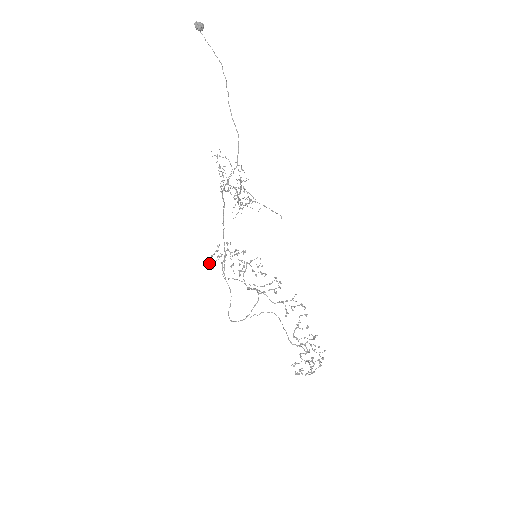
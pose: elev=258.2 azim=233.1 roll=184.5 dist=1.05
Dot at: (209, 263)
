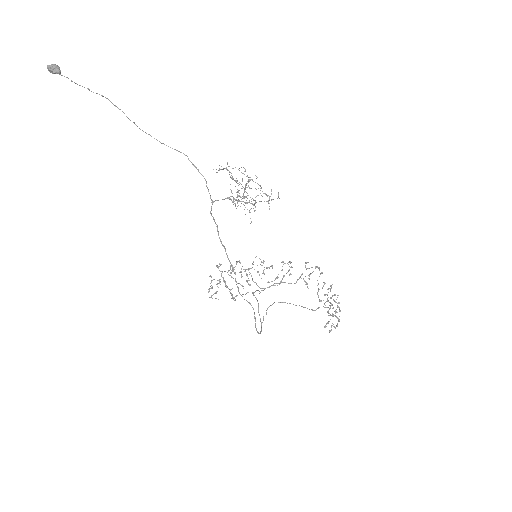
Dot at: occluded
